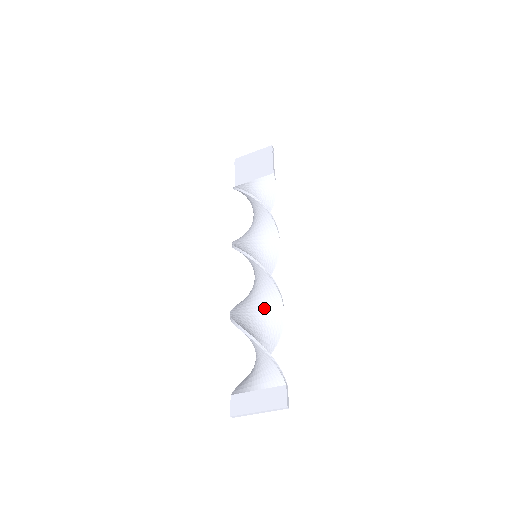
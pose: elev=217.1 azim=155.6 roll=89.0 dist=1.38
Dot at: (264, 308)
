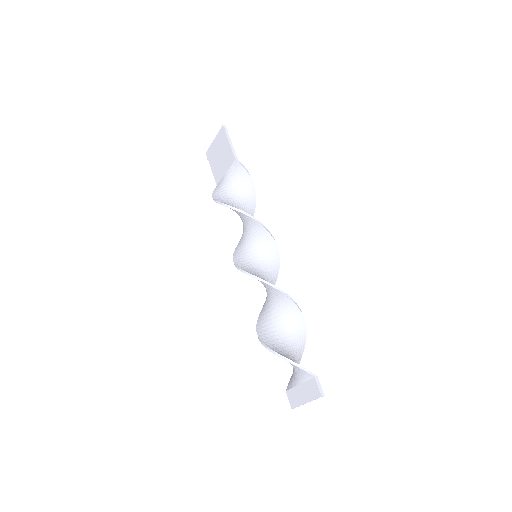
Dot at: (278, 307)
